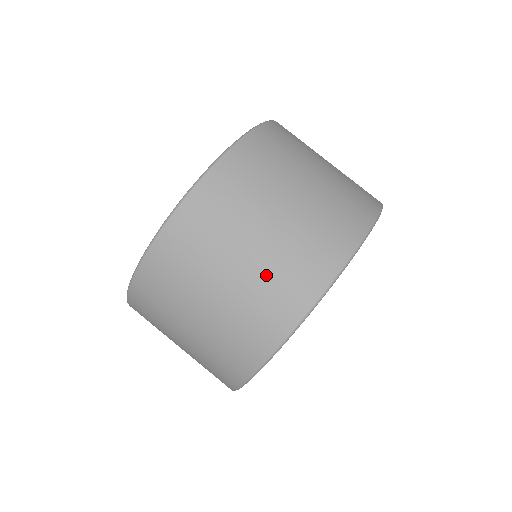
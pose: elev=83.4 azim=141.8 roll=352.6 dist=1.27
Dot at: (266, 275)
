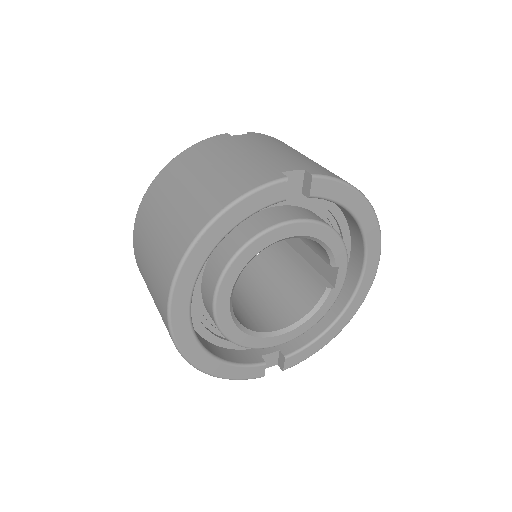
Dot at: (154, 285)
